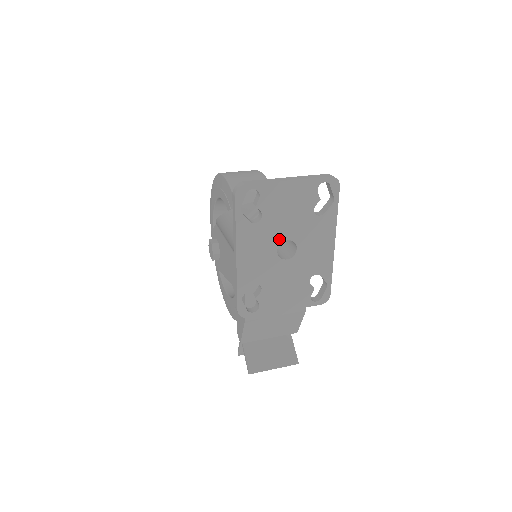
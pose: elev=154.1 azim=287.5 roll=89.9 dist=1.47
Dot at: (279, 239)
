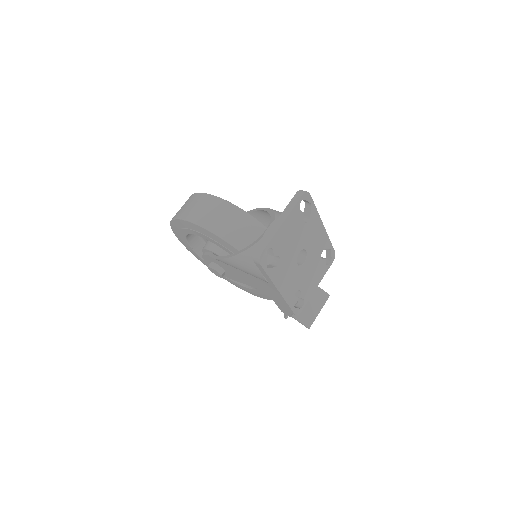
Dot at: (295, 257)
